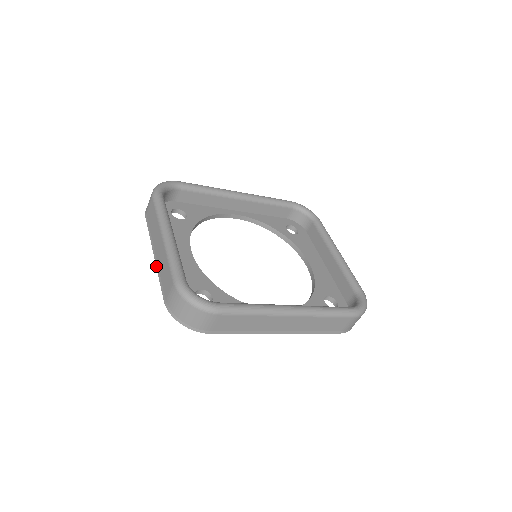
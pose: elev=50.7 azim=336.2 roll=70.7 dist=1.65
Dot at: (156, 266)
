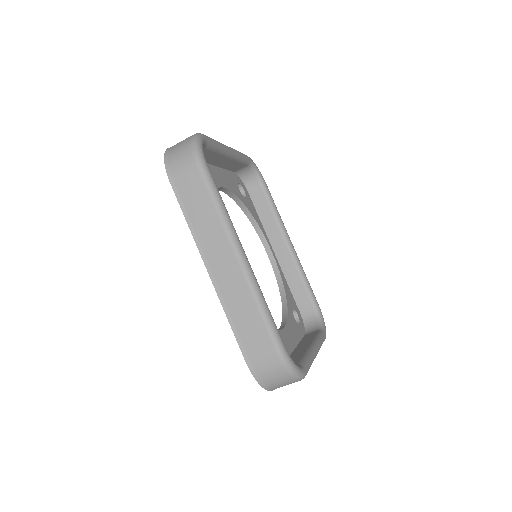
Dot at: occluded
